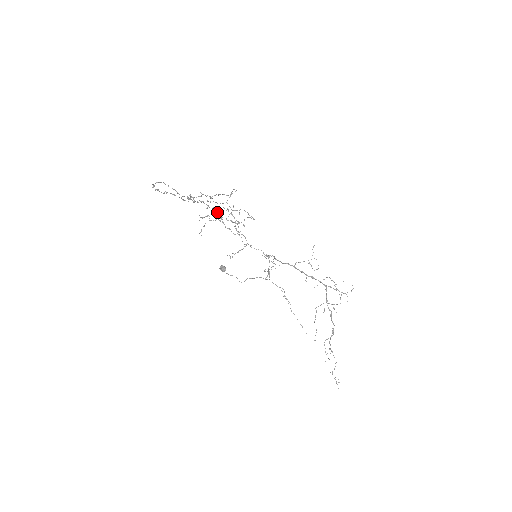
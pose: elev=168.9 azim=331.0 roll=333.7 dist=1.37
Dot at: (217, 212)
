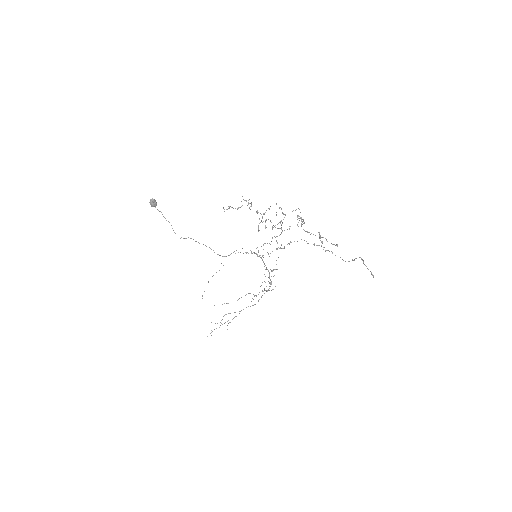
Dot at: occluded
